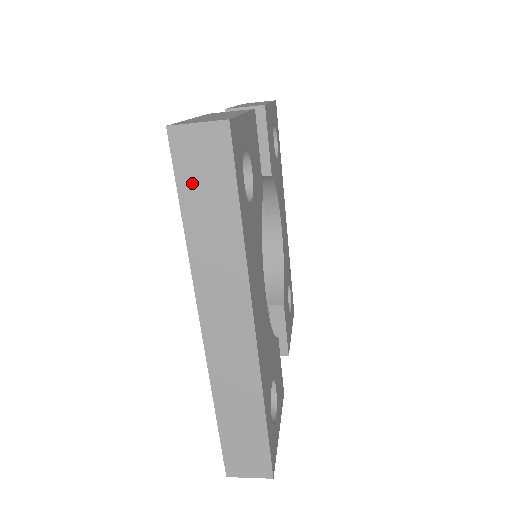
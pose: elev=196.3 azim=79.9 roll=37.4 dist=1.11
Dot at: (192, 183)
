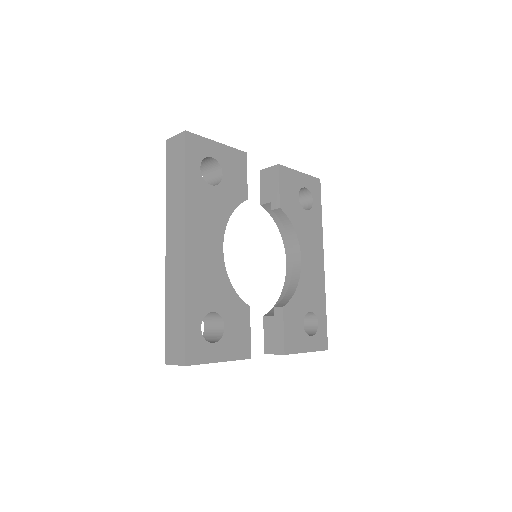
Dot at: (171, 164)
